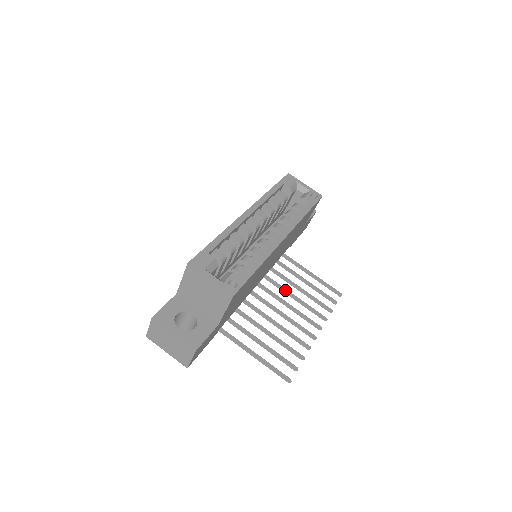
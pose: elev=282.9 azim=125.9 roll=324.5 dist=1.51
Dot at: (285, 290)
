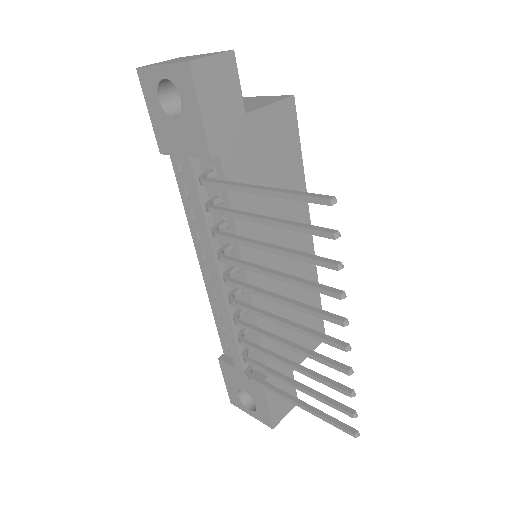
Dot at: (271, 333)
